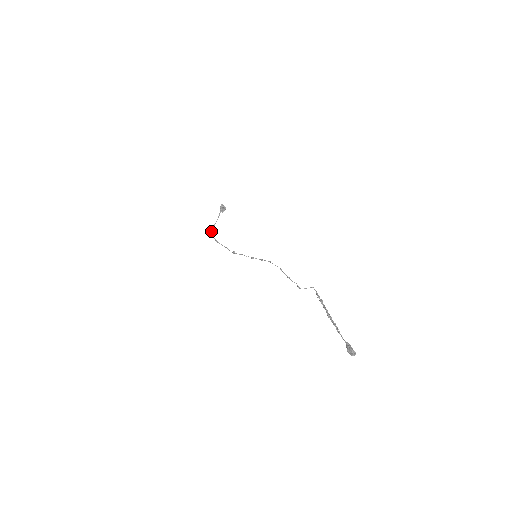
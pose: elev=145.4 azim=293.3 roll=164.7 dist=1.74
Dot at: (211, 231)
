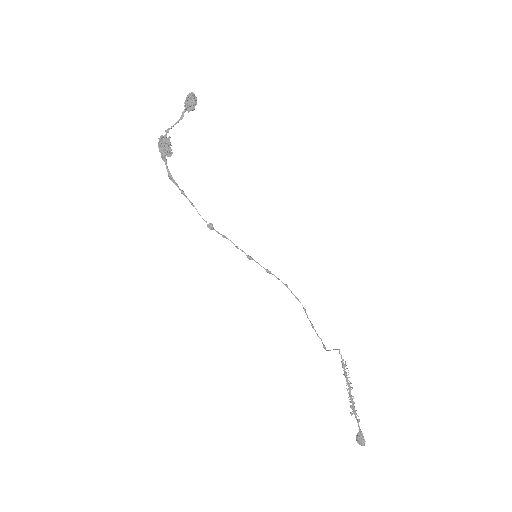
Dot at: (163, 150)
